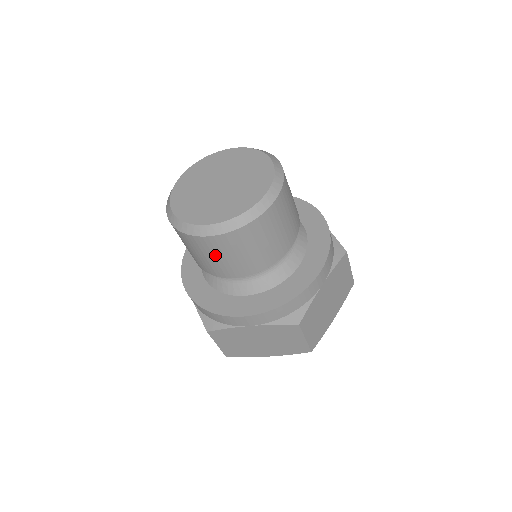
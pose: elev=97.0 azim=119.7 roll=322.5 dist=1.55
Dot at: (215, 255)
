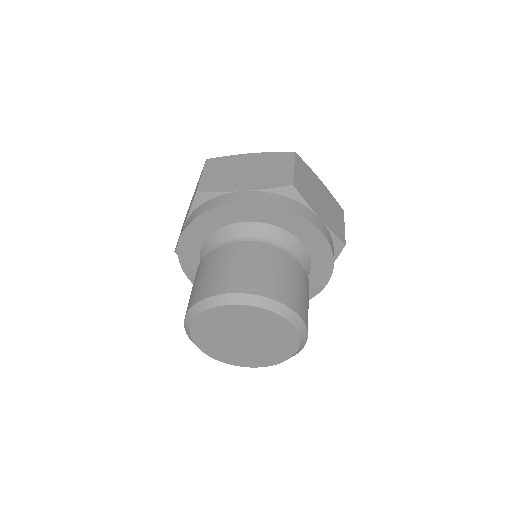
Dot at: occluded
